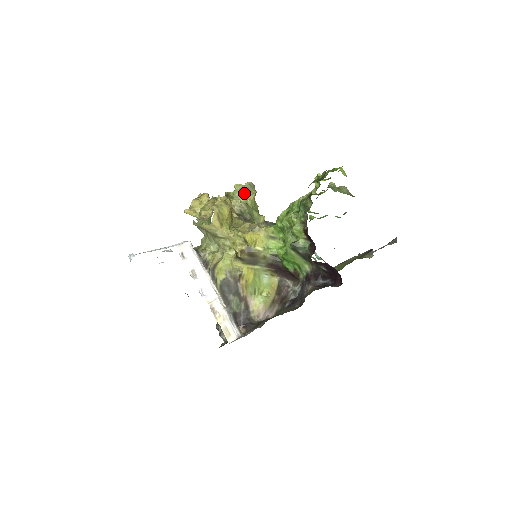
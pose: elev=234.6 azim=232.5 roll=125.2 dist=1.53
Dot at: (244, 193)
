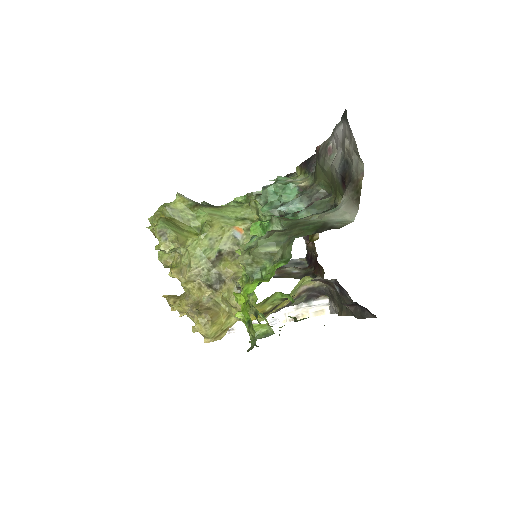
Dot at: (172, 249)
